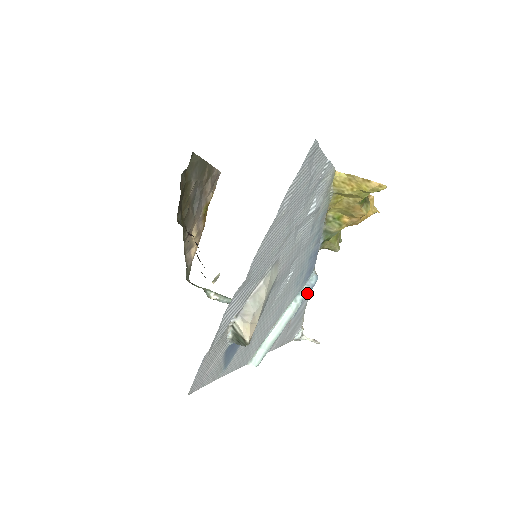
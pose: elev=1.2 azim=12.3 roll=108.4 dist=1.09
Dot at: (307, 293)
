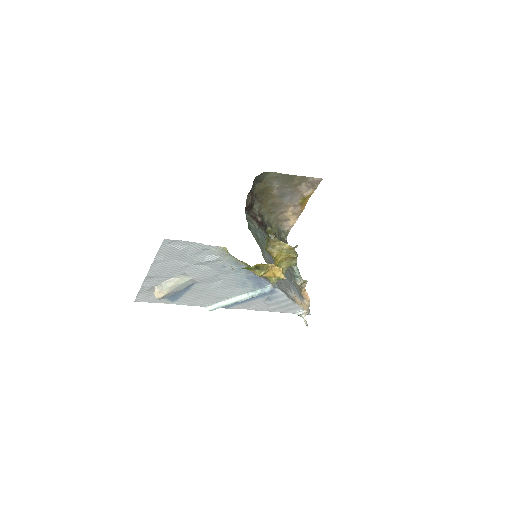
Dot at: (258, 294)
